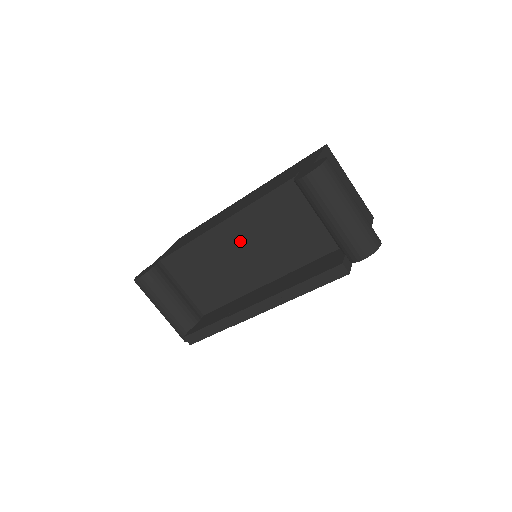
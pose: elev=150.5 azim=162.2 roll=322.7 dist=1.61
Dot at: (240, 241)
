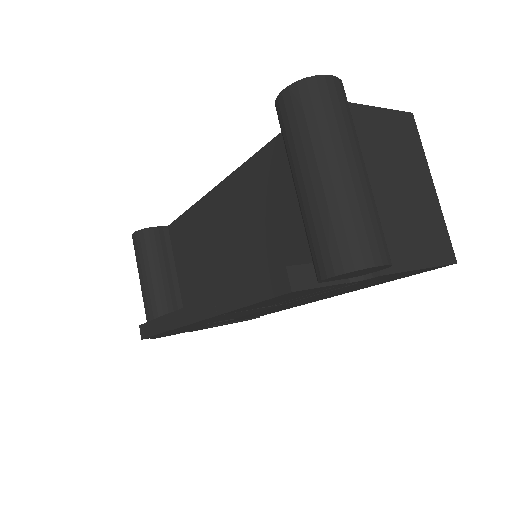
Dot at: (230, 217)
